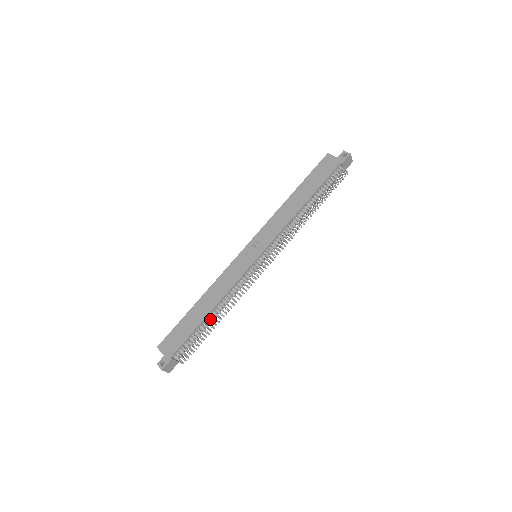
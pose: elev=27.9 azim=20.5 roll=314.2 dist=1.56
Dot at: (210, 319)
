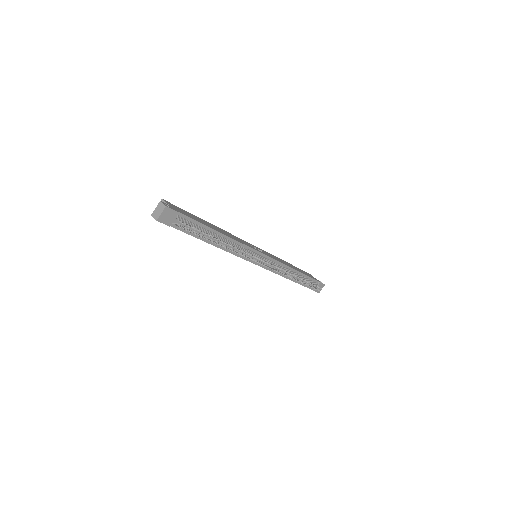
Dot at: (217, 236)
